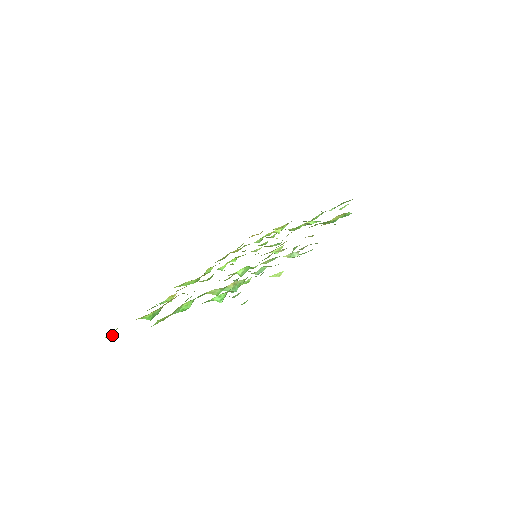
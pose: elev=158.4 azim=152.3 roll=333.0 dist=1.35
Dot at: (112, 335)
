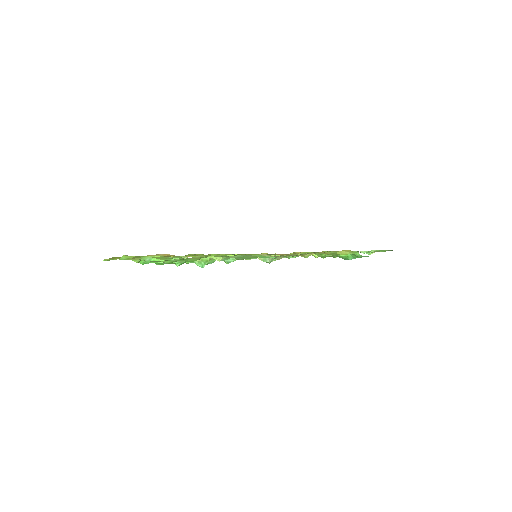
Dot at: (106, 259)
